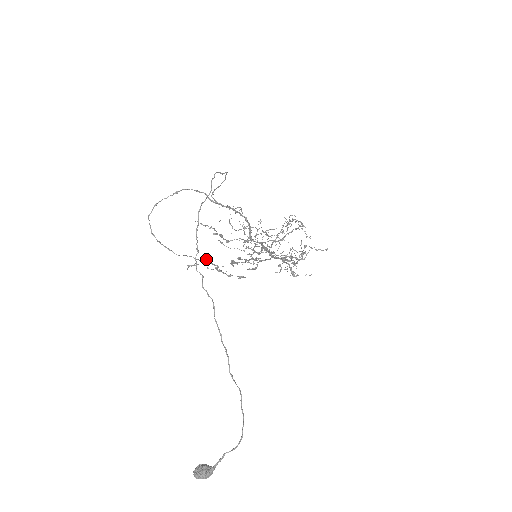
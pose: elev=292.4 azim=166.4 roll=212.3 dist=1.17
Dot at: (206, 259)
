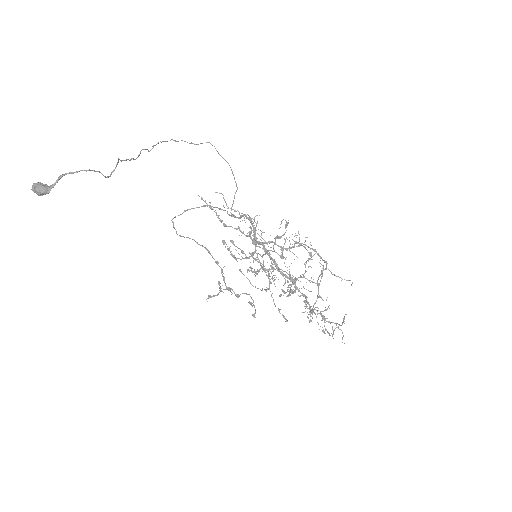
Dot at: (208, 250)
